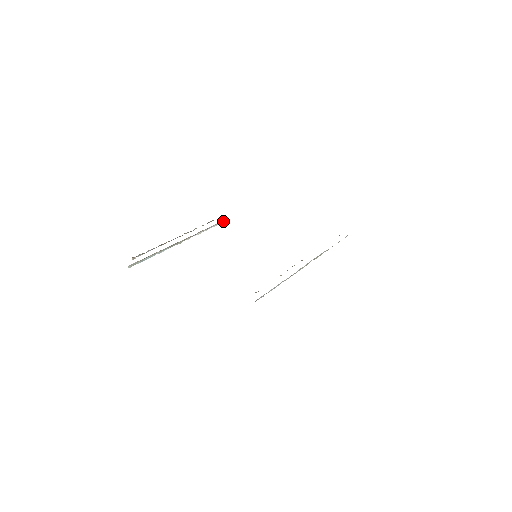
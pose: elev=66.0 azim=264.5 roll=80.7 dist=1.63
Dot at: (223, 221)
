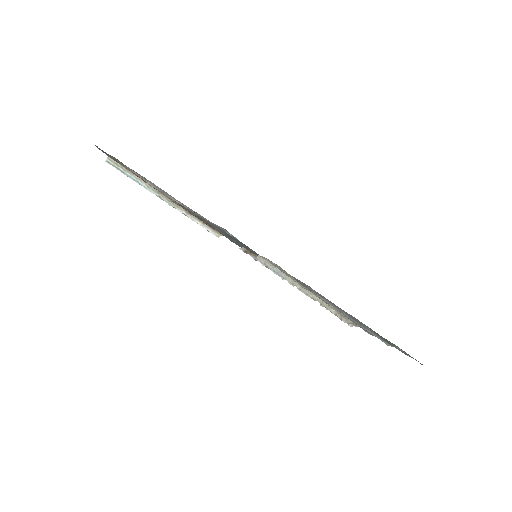
Dot at: (219, 236)
